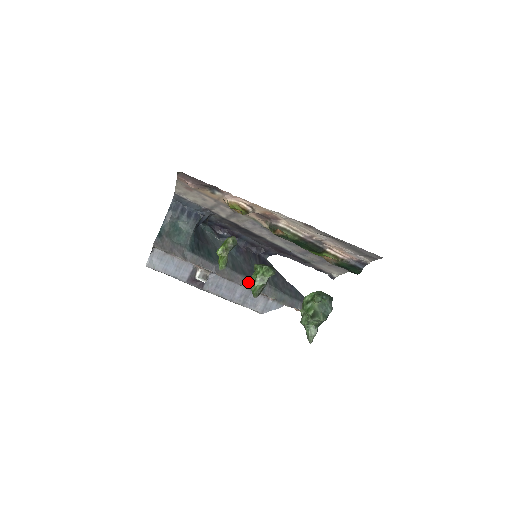
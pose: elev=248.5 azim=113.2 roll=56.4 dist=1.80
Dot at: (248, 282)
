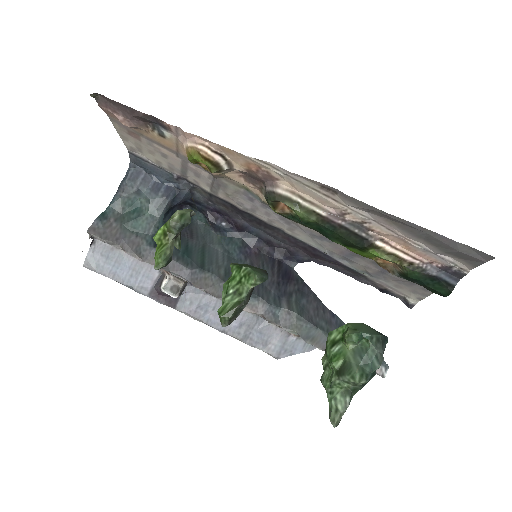
Dot at: (249, 302)
